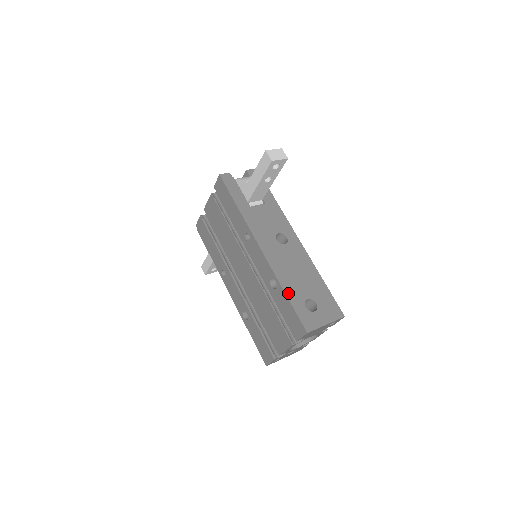
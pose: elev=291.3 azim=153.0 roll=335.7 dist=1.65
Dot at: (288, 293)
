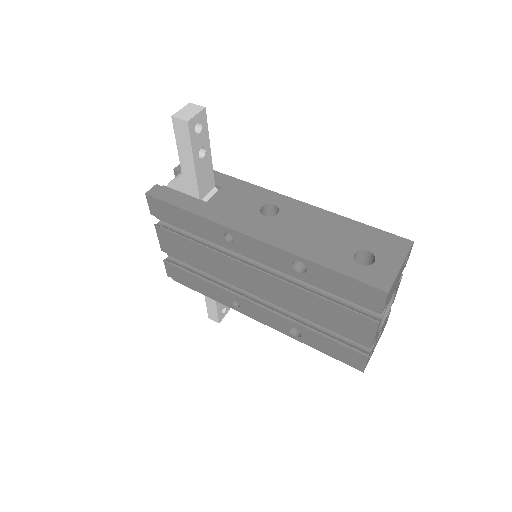
Dot at: (326, 264)
